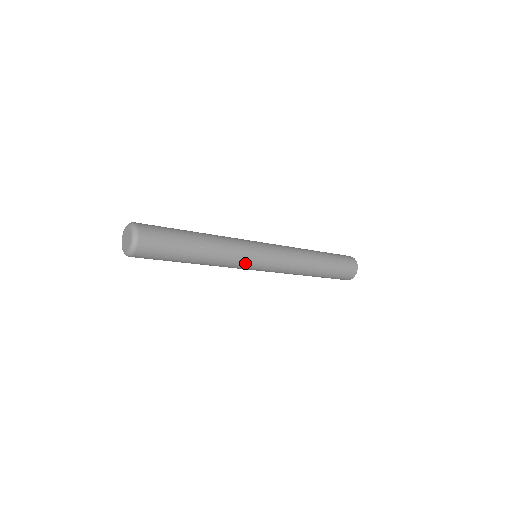
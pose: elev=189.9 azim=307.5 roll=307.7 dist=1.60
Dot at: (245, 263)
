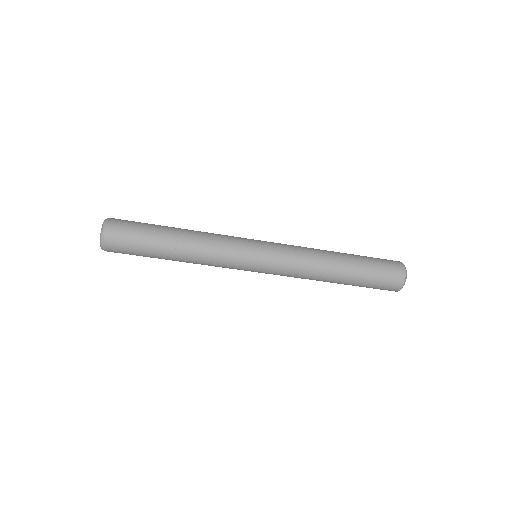
Dot at: (234, 261)
